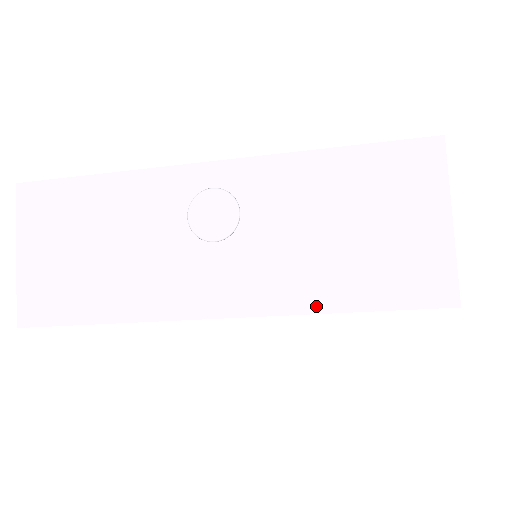
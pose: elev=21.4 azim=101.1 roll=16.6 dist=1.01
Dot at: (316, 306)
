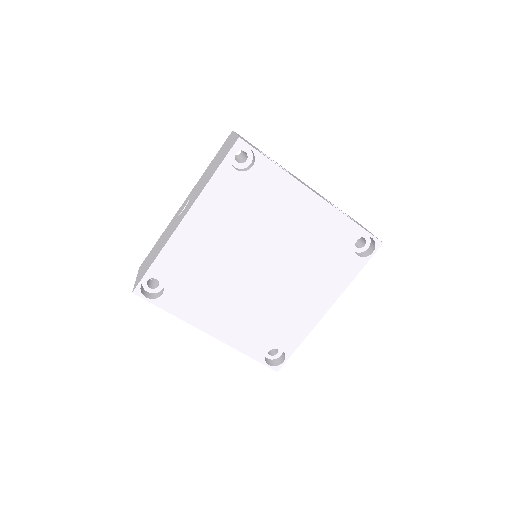
Dot at: (206, 184)
